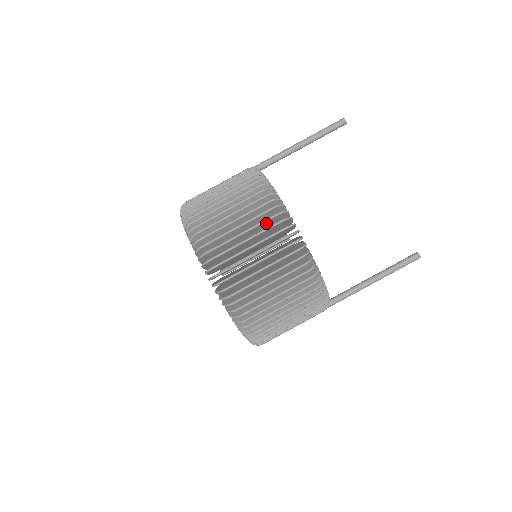
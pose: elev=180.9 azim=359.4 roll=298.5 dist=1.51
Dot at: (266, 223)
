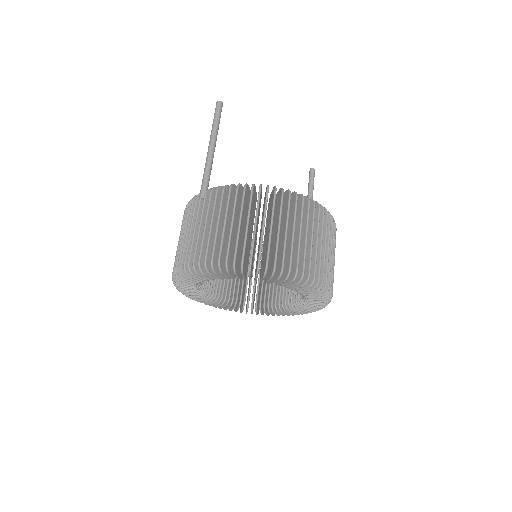
Dot at: (300, 214)
